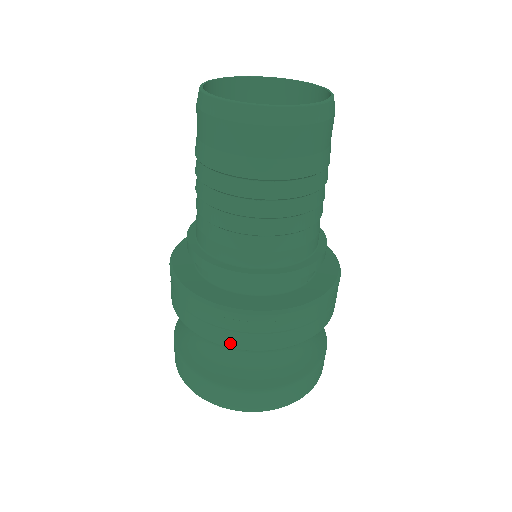
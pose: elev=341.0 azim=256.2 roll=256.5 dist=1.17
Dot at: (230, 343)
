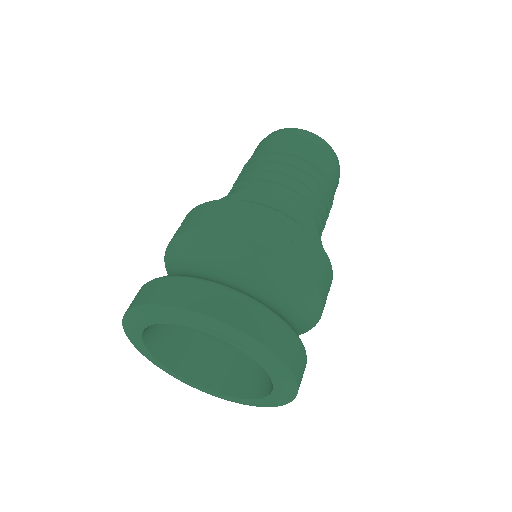
Dot at: (177, 234)
